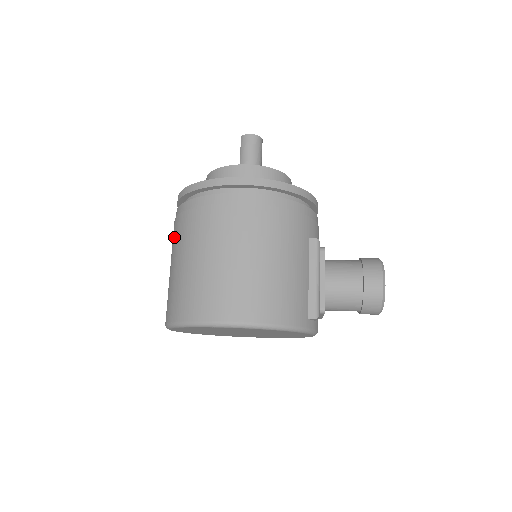
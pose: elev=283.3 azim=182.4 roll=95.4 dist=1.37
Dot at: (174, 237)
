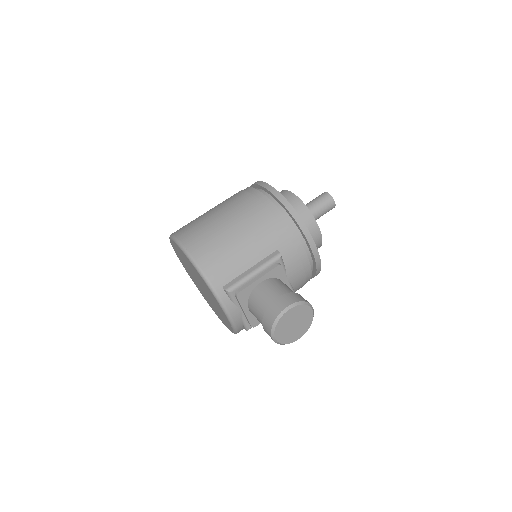
Dot at: occluded
